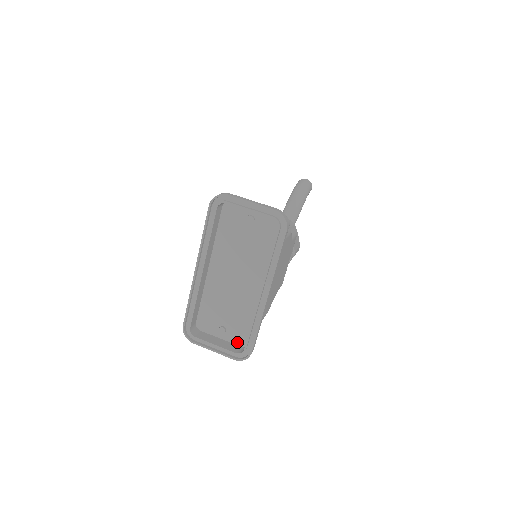
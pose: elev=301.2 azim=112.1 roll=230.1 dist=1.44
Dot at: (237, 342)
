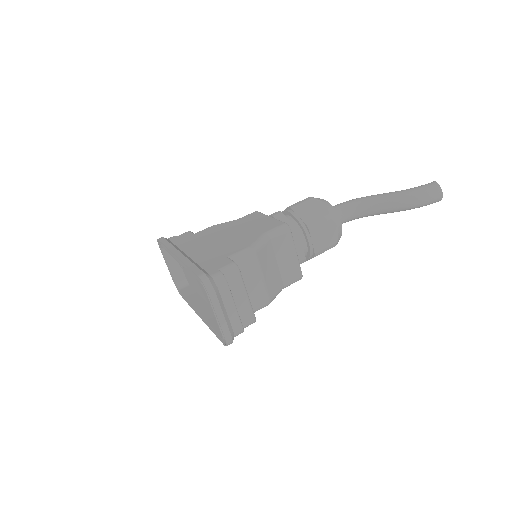
Dot at: (186, 276)
